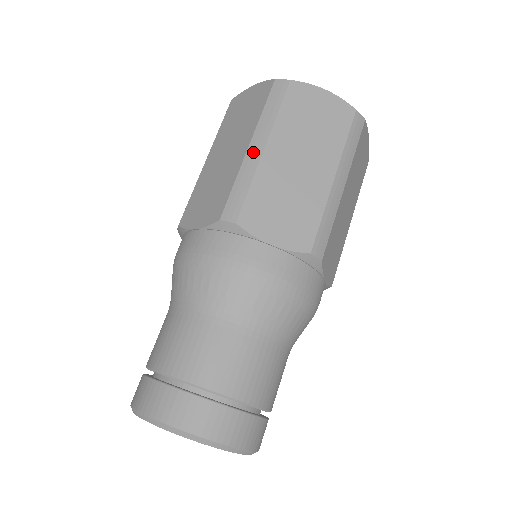
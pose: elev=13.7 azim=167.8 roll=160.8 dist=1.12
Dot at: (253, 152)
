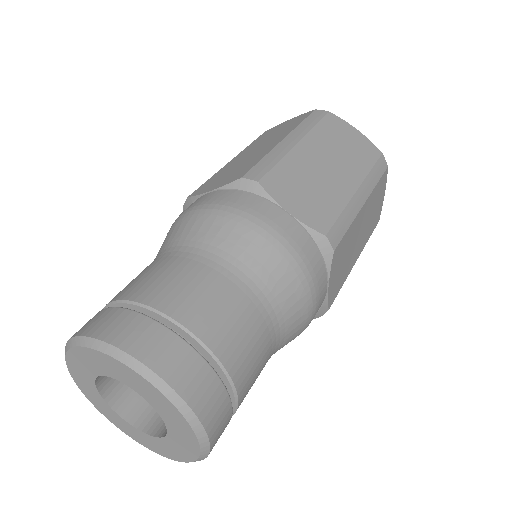
Dot at: occluded
